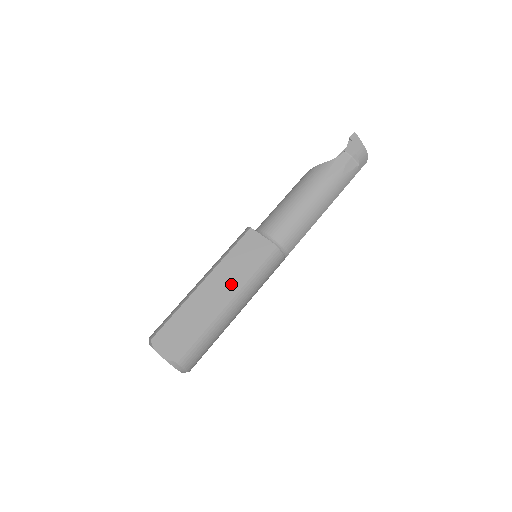
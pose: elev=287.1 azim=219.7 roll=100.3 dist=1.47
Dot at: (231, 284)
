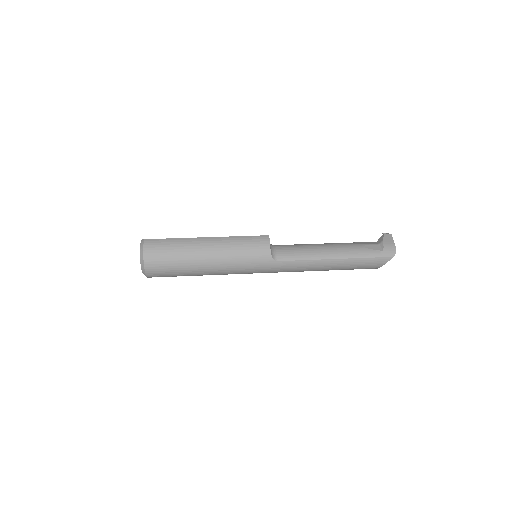
Dot at: occluded
